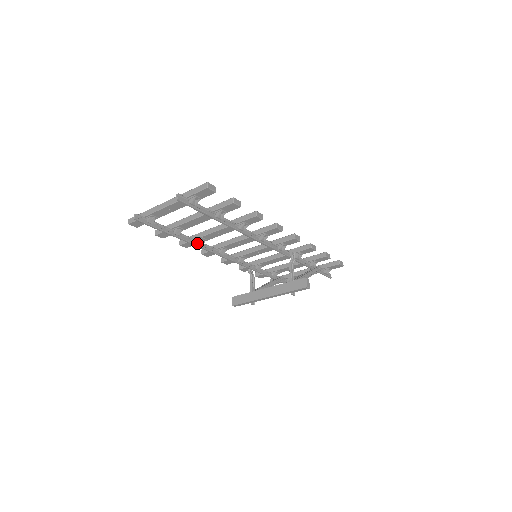
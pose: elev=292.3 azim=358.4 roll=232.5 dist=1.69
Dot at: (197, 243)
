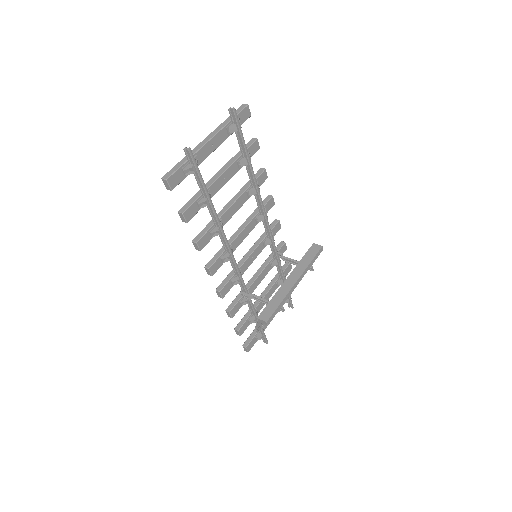
Dot at: (219, 226)
